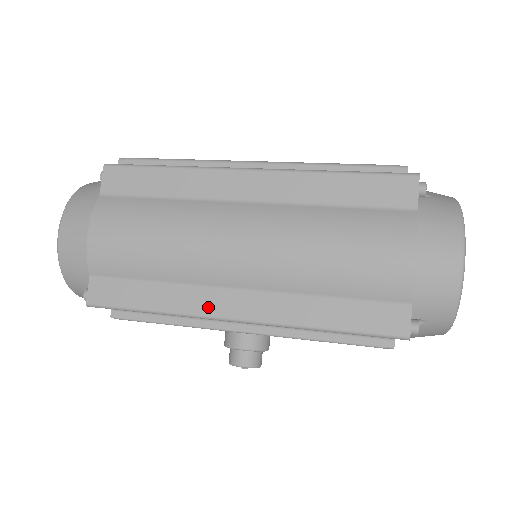
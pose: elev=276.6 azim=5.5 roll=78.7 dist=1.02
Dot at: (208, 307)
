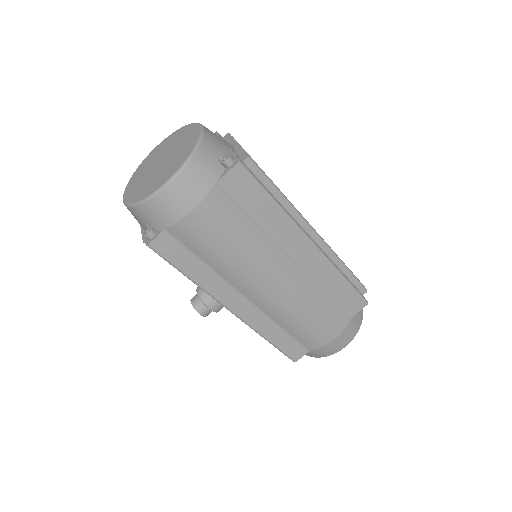
Dot at: (224, 297)
